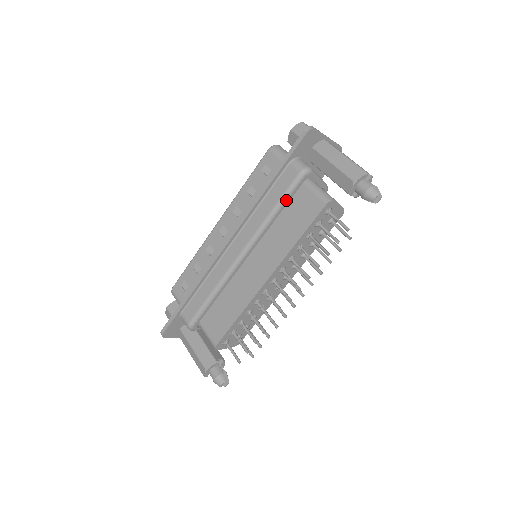
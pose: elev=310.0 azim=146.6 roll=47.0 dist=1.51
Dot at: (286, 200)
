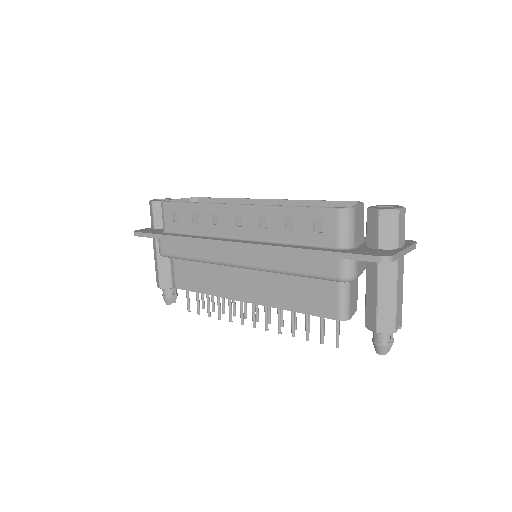
Dot at: (310, 277)
